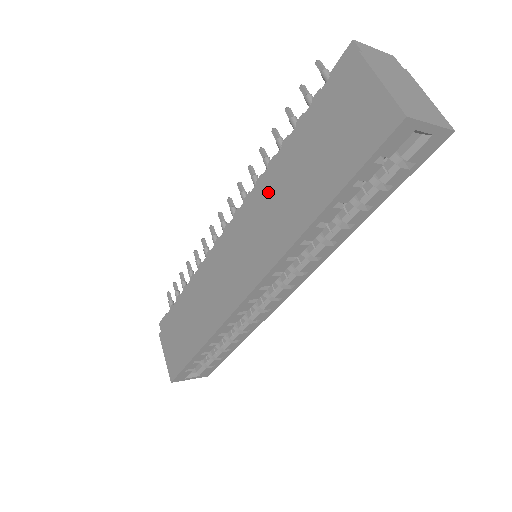
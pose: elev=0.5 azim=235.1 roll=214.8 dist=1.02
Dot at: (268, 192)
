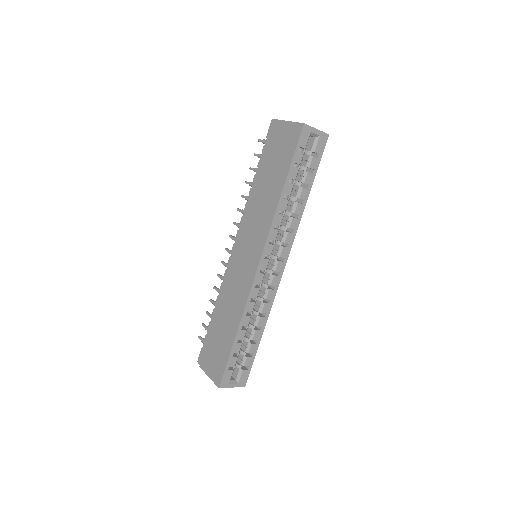
Dot at: (253, 204)
